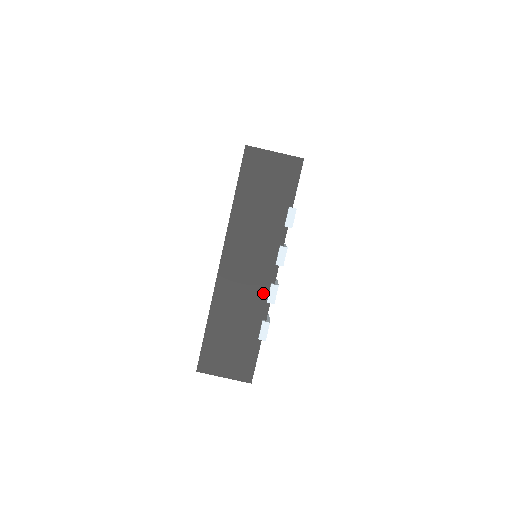
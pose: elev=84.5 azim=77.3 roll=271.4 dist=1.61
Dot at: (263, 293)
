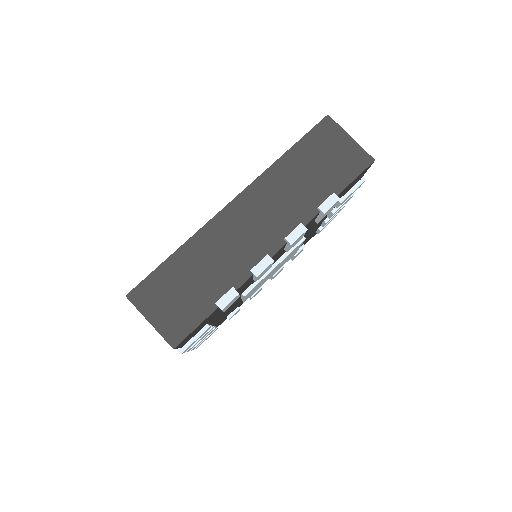
Dot at: (252, 260)
